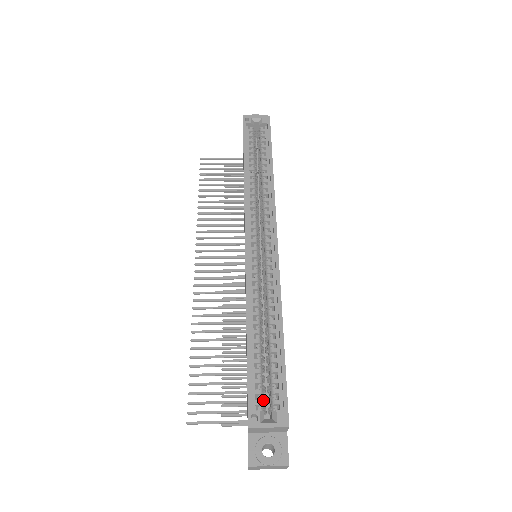
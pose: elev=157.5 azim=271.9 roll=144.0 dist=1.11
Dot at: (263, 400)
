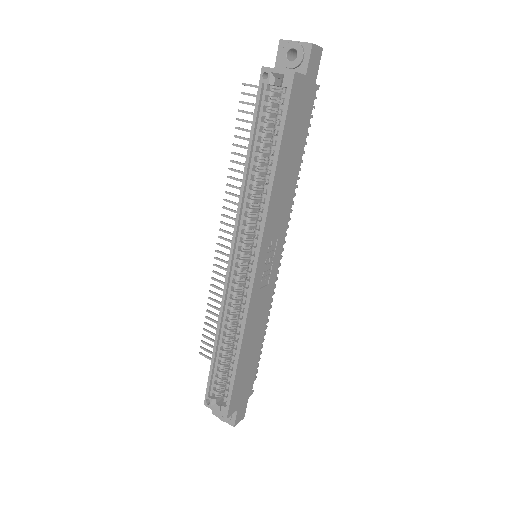
Dot at: (220, 390)
